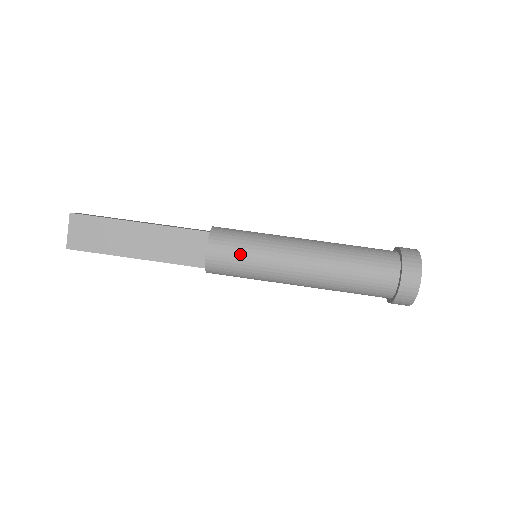
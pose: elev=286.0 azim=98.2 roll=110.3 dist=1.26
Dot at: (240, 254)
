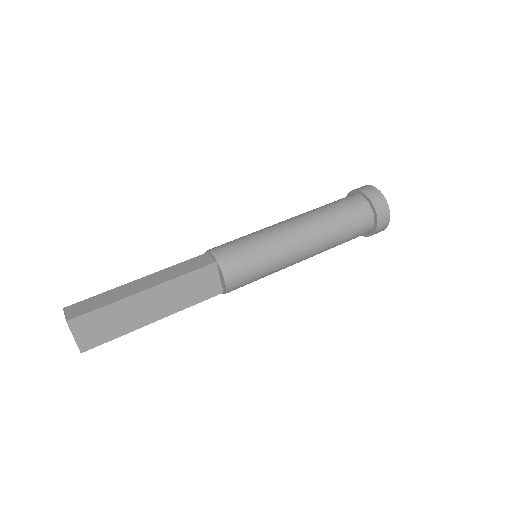
Dot at: (254, 269)
